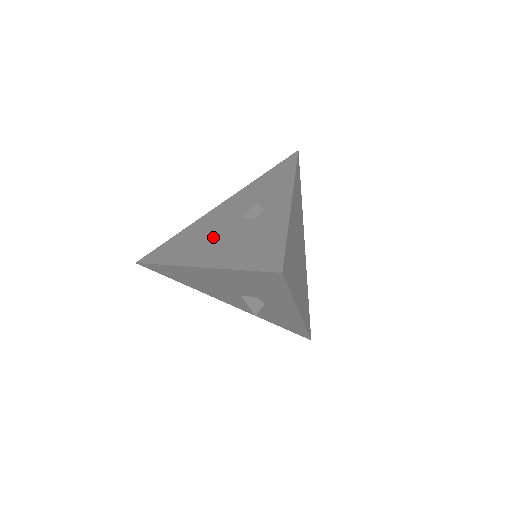
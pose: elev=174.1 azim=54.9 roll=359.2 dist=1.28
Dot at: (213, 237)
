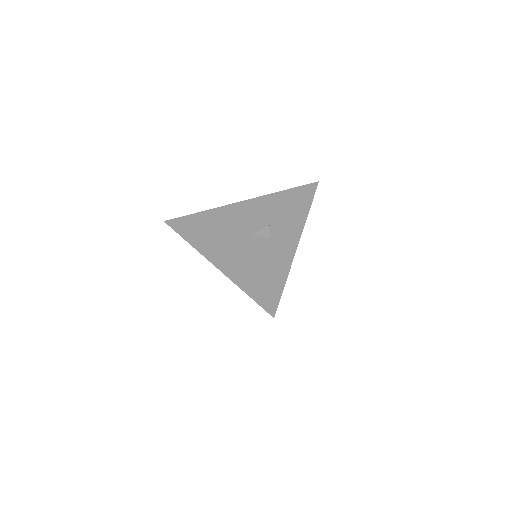
Dot at: occluded
